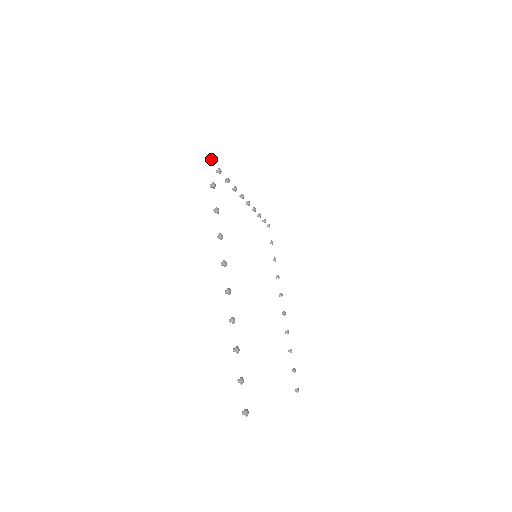
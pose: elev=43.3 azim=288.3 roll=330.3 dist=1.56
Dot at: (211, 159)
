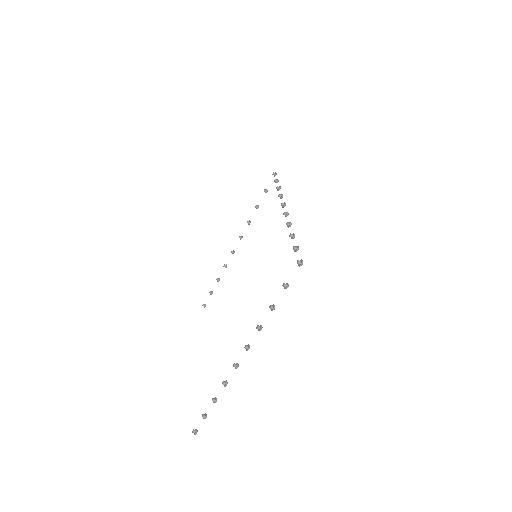
Dot at: occluded
